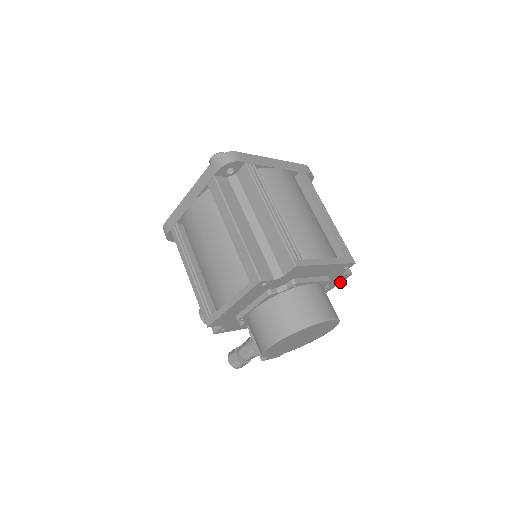
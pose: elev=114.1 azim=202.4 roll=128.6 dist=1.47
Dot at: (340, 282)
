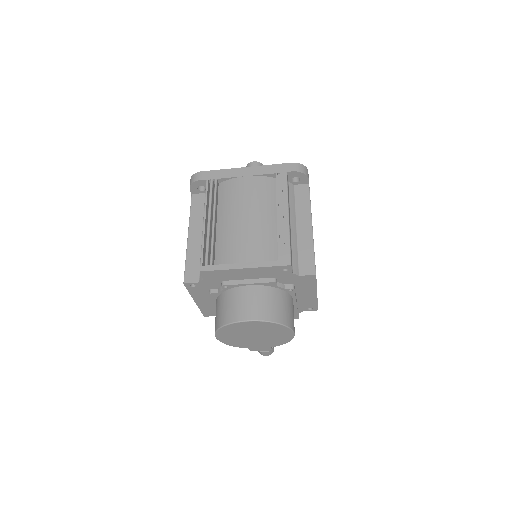
Dot at: (315, 282)
